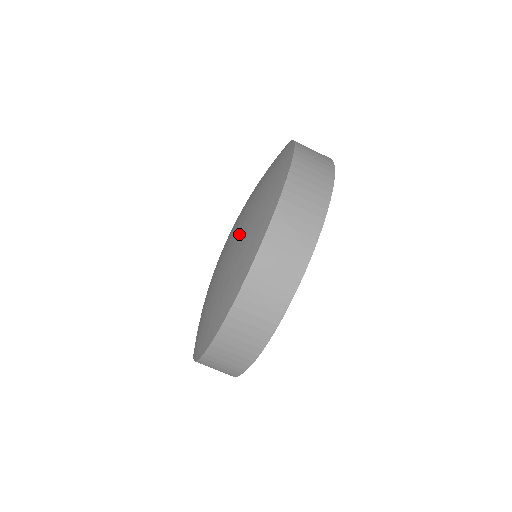
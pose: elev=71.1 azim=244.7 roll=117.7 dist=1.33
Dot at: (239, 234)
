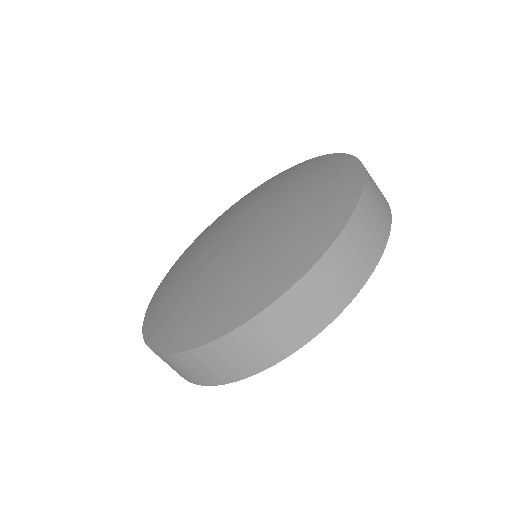
Dot at: (260, 241)
